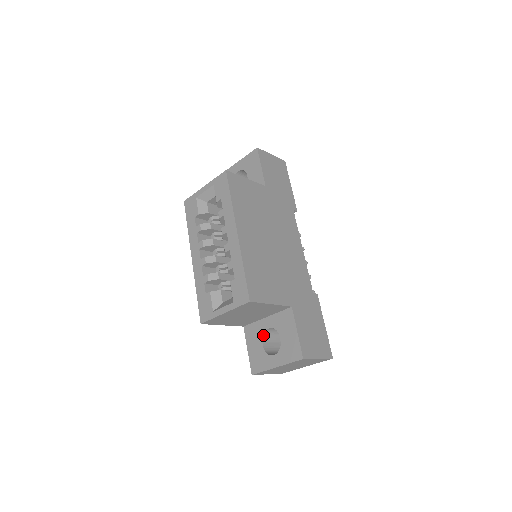
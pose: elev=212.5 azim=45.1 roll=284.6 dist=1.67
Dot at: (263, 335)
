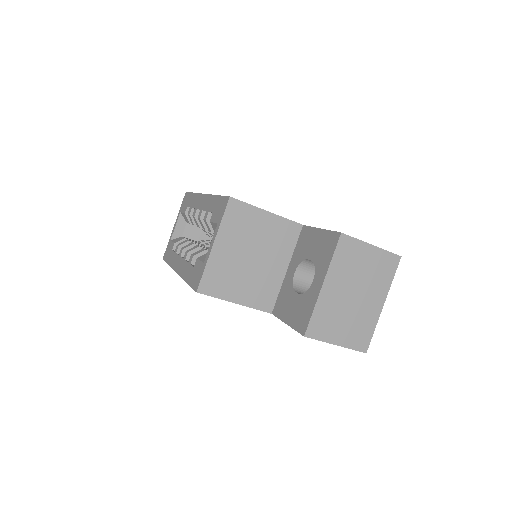
Dot at: (293, 287)
